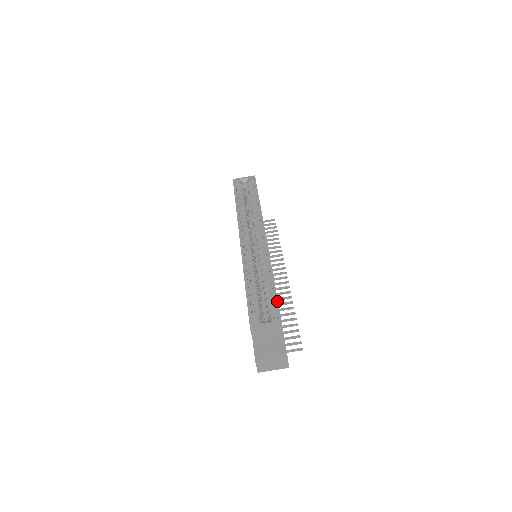
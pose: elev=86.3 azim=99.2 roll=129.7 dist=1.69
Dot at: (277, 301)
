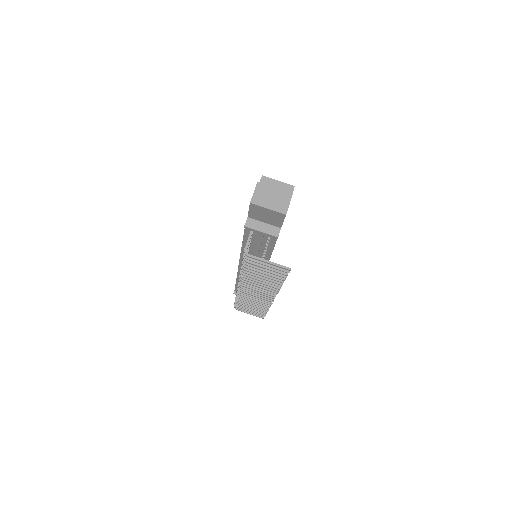
Dot at: occluded
